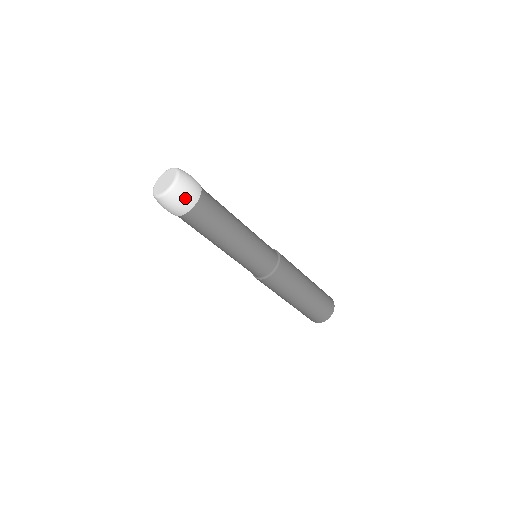
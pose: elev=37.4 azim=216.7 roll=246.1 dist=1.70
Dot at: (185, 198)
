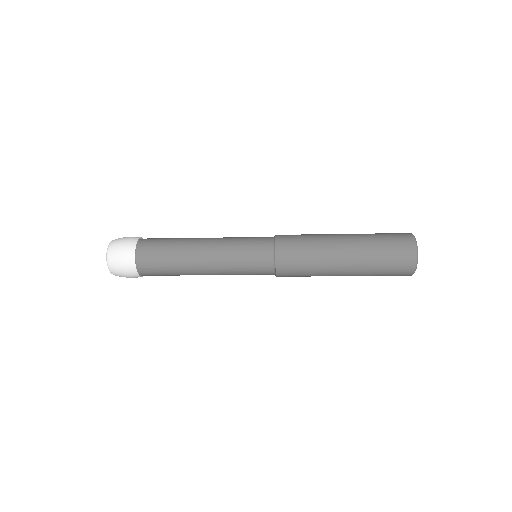
Dot at: (128, 277)
